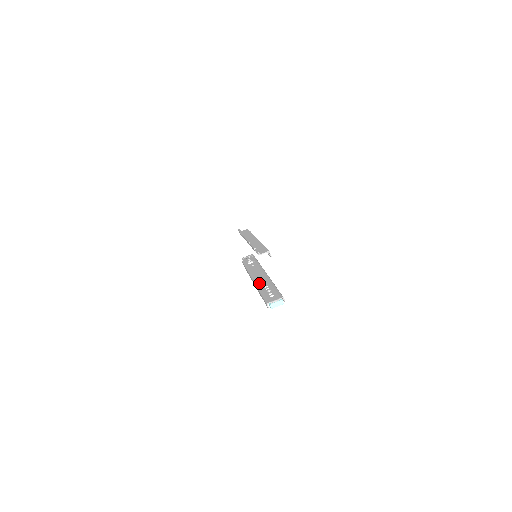
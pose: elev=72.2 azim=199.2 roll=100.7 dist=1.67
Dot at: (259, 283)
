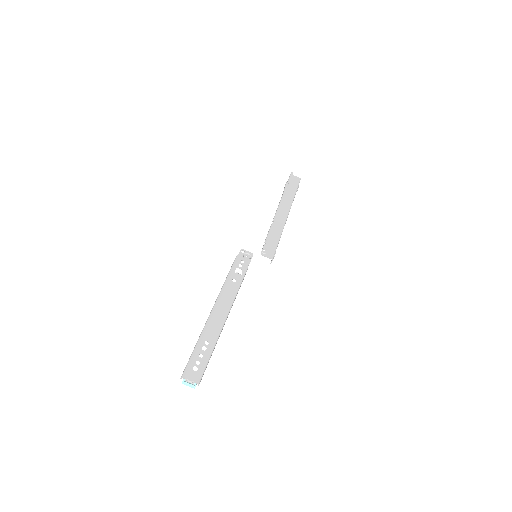
Dot at: (208, 327)
